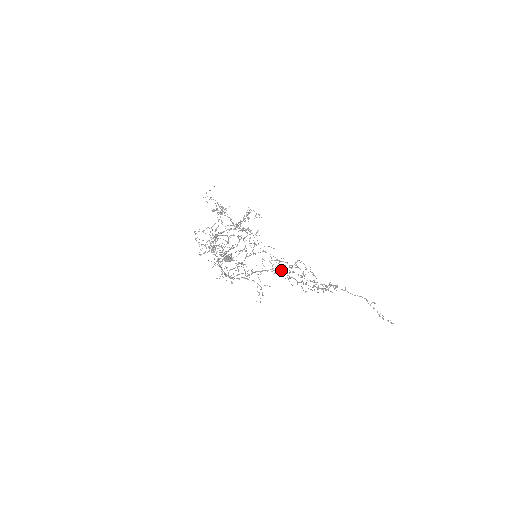
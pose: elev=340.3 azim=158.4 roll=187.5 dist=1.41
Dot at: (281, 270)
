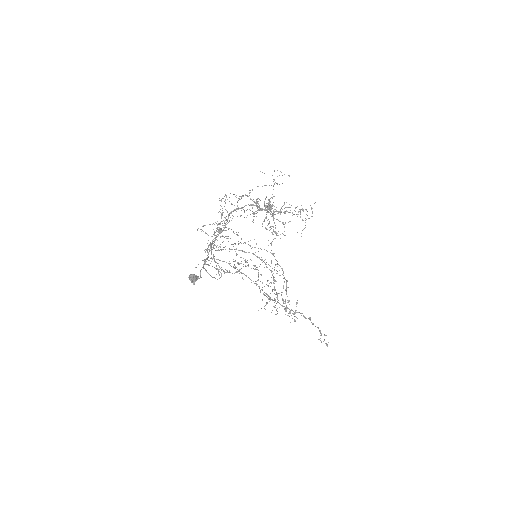
Dot at: occluded
